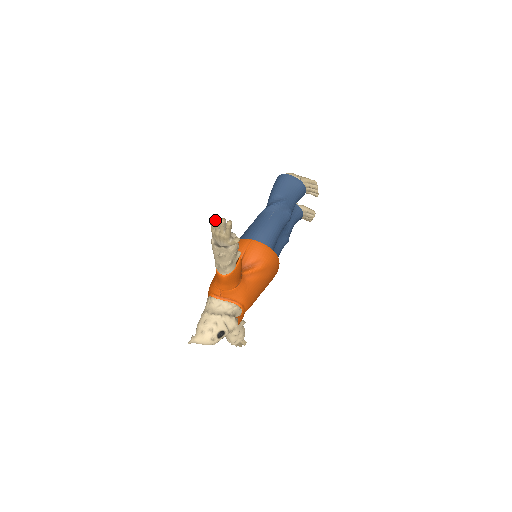
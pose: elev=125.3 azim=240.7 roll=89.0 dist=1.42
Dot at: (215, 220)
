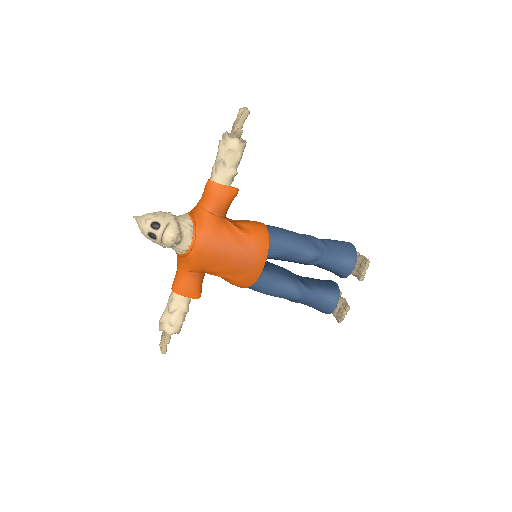
Dot at: (242, 108)
